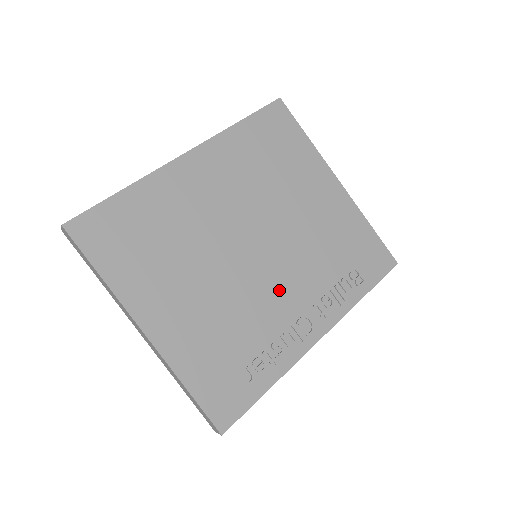
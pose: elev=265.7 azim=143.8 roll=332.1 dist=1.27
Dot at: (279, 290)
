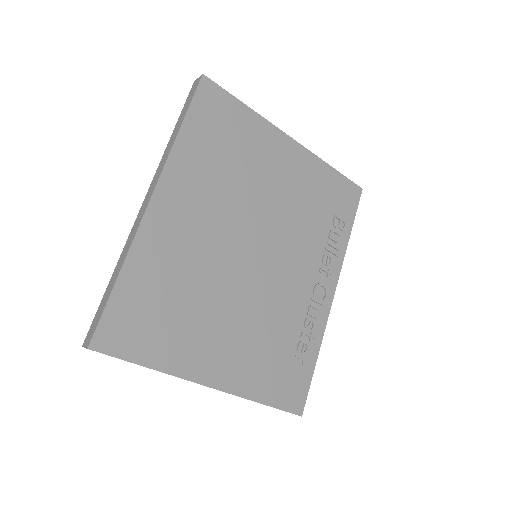
Dot at: (289, 276)
